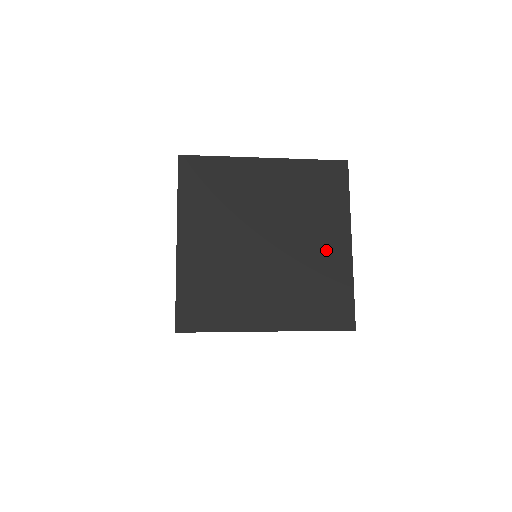
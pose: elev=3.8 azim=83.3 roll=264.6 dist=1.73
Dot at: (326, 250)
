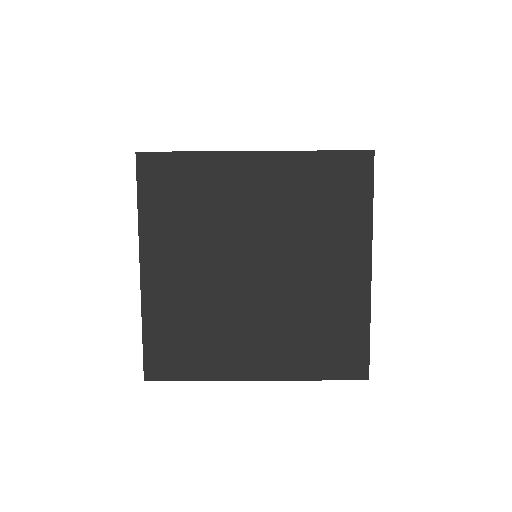
Dot at: occluded
